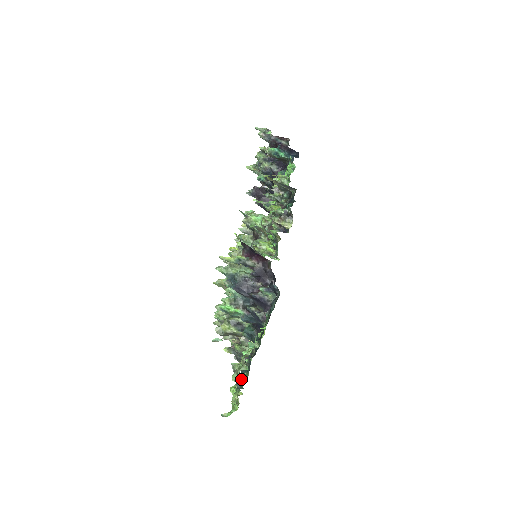
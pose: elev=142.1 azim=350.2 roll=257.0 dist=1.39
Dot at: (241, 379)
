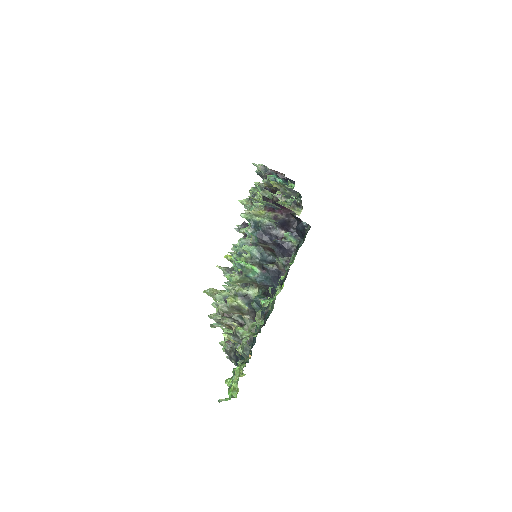
Dot at: occluded
